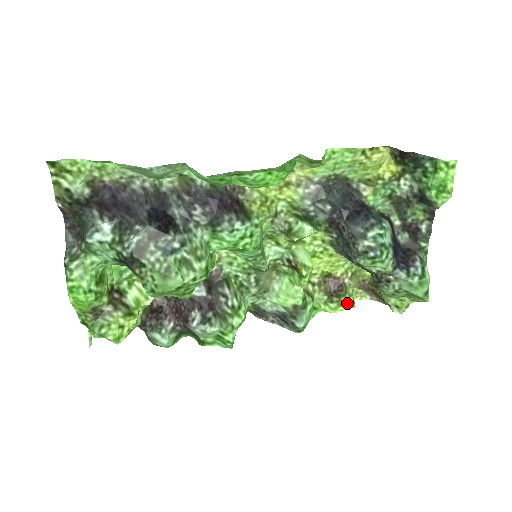
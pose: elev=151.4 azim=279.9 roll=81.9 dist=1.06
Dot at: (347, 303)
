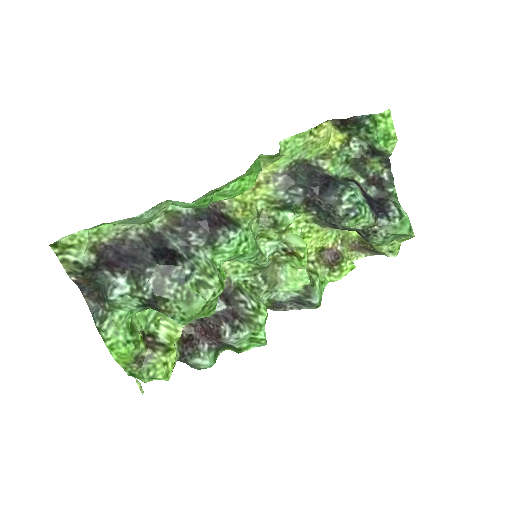
Dot at: (347, 267)
